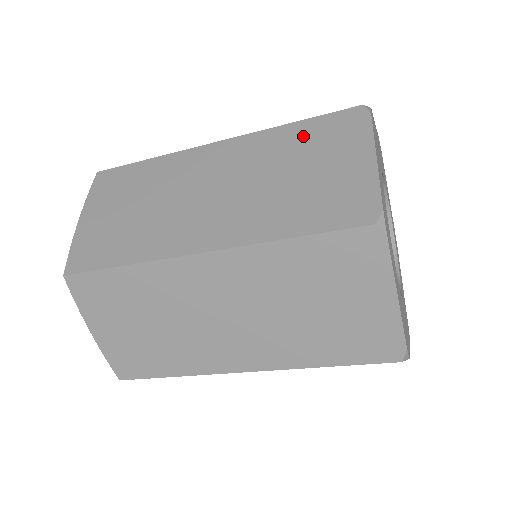
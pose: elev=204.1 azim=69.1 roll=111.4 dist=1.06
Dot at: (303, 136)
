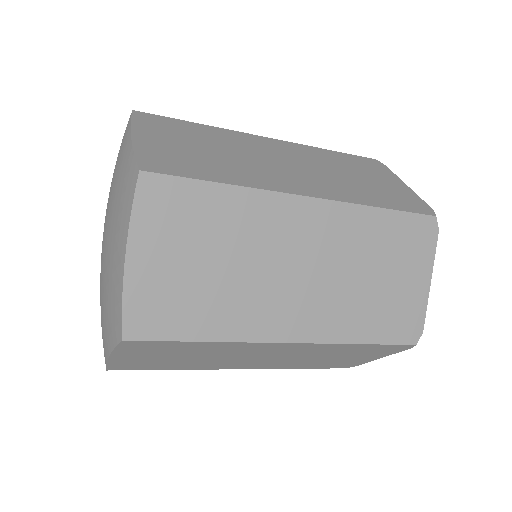
Dot at: (345, 159)
